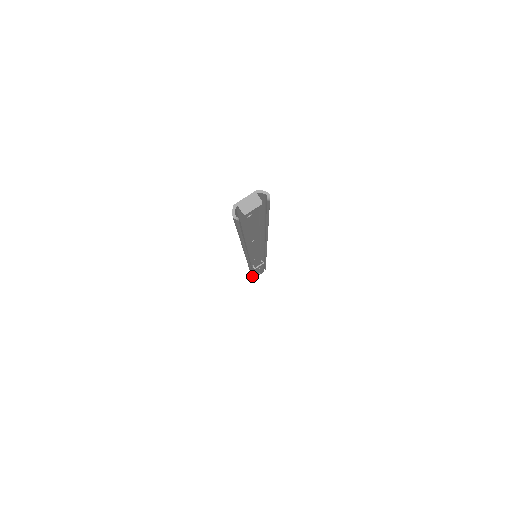
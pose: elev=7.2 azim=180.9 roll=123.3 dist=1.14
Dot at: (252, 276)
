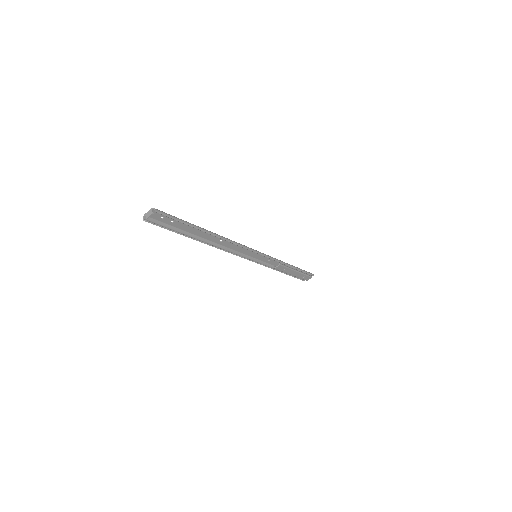
Dot at: occluded
